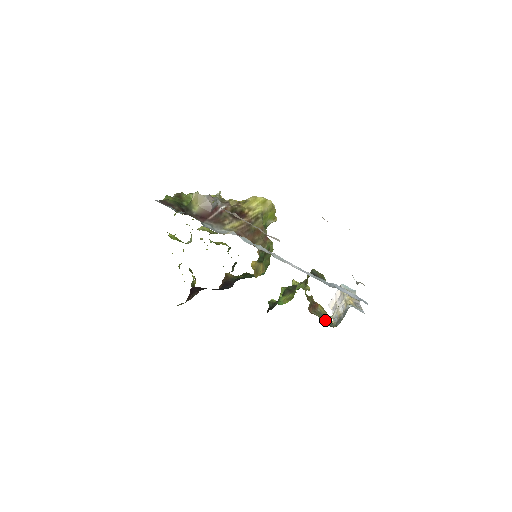
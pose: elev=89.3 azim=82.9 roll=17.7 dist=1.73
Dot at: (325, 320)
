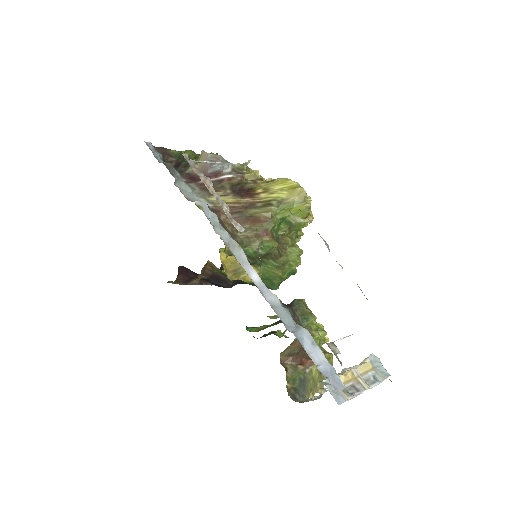
Dot at: (300, 387)
